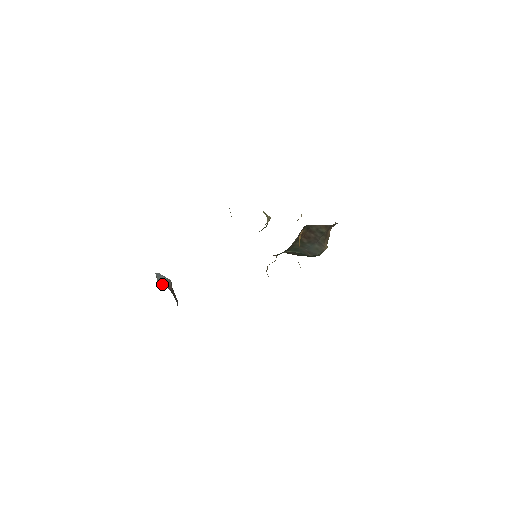
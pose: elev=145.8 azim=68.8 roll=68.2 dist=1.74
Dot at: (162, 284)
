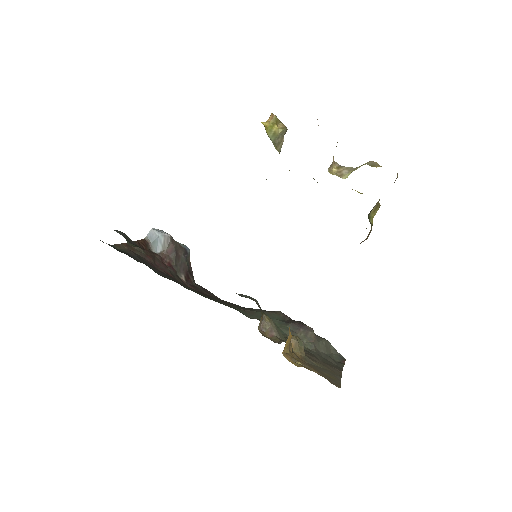
Dot at: (160, 251)
